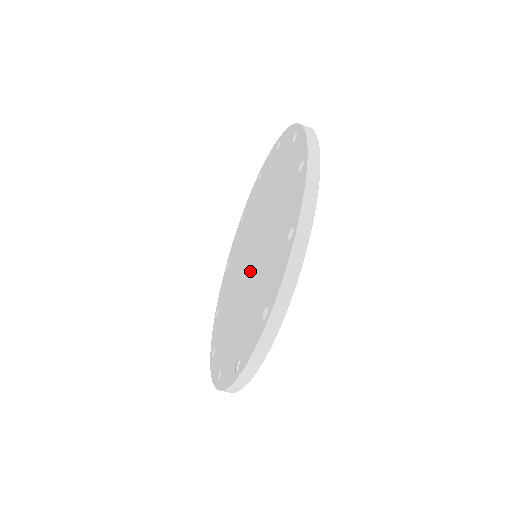
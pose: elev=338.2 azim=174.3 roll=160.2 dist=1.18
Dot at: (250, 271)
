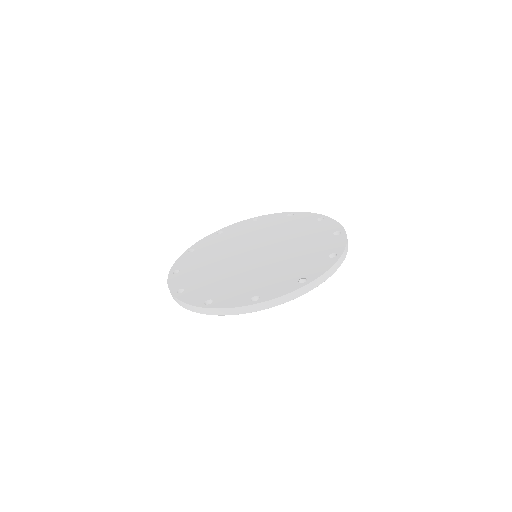
Dot at: (268, 256)
